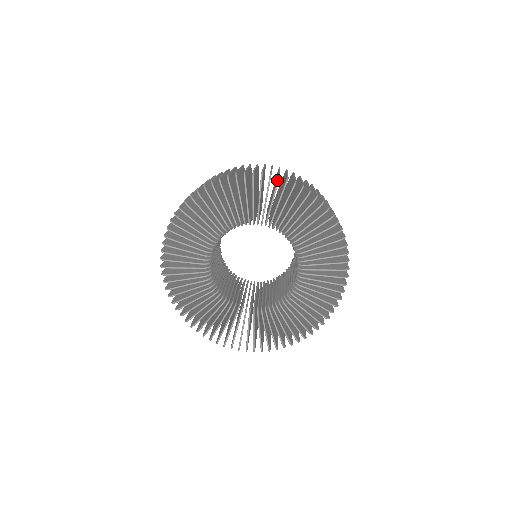
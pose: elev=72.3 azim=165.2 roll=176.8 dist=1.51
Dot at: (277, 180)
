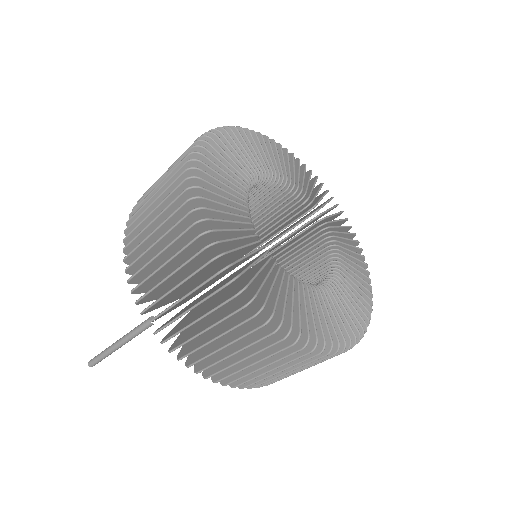
Dot at: (229, 128)
